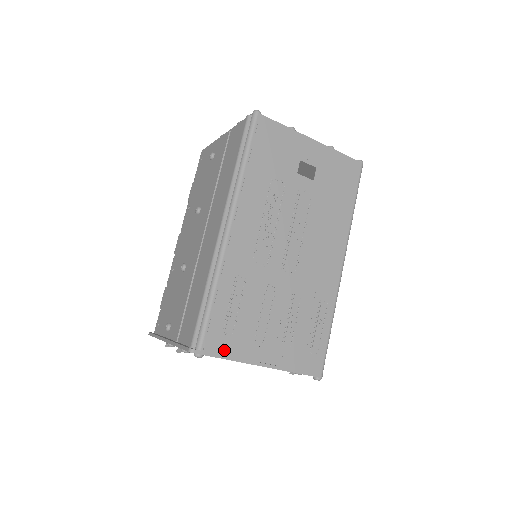
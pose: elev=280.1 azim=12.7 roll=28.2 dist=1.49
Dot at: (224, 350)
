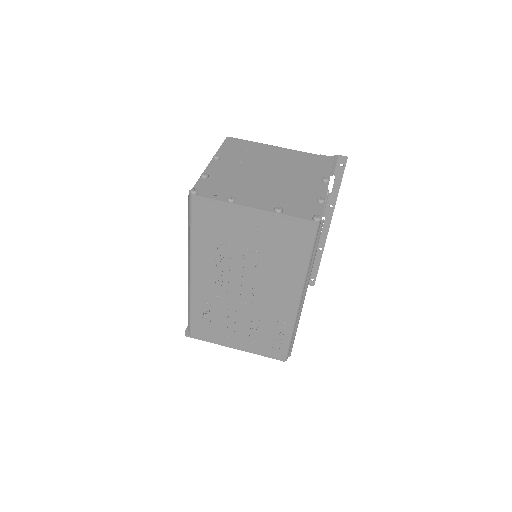
Dot at: (206, 338)
